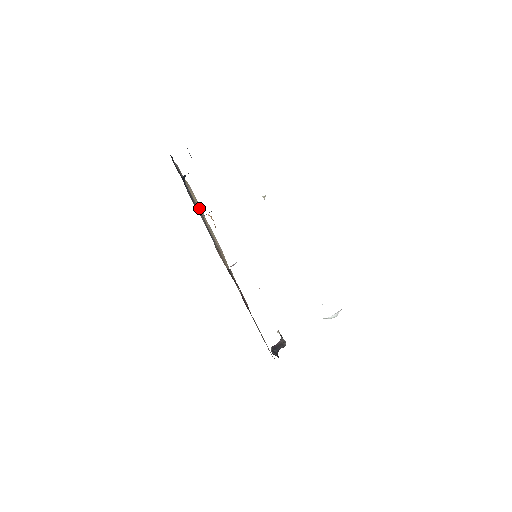
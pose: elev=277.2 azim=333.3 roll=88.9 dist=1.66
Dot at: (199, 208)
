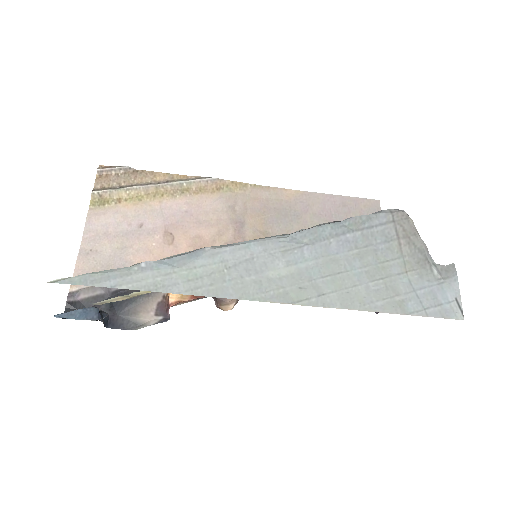
Dot at: (140, 193)
